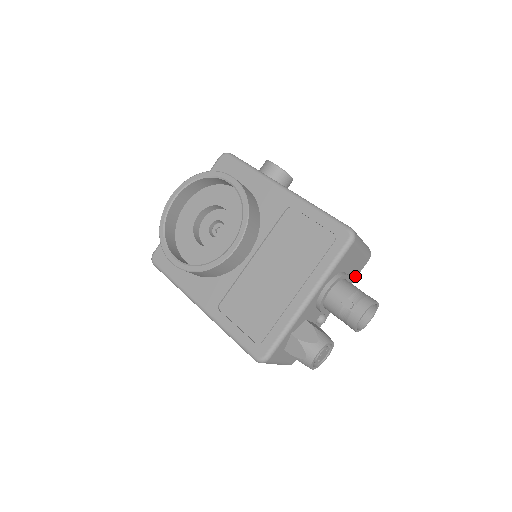
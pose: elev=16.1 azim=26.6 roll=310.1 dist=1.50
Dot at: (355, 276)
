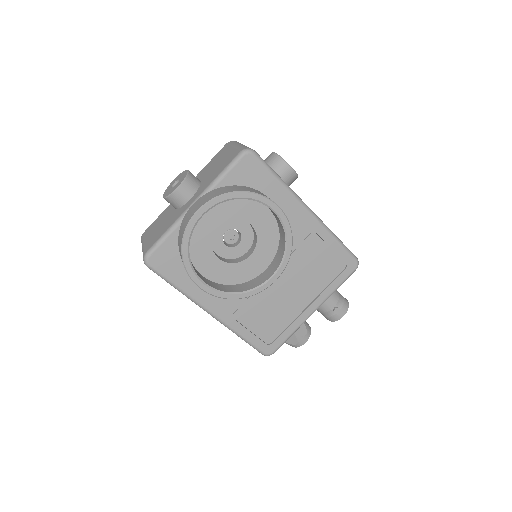
Dot at: occluded
